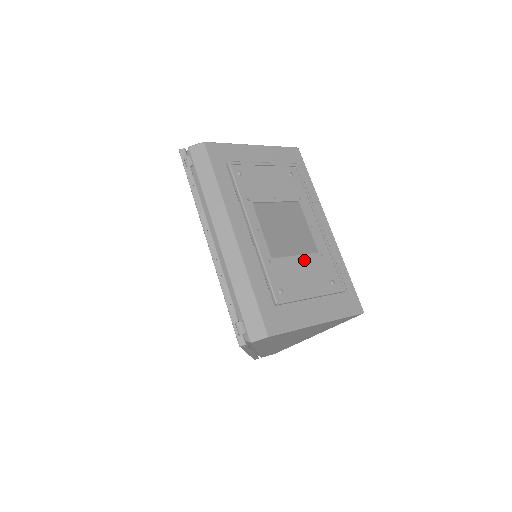
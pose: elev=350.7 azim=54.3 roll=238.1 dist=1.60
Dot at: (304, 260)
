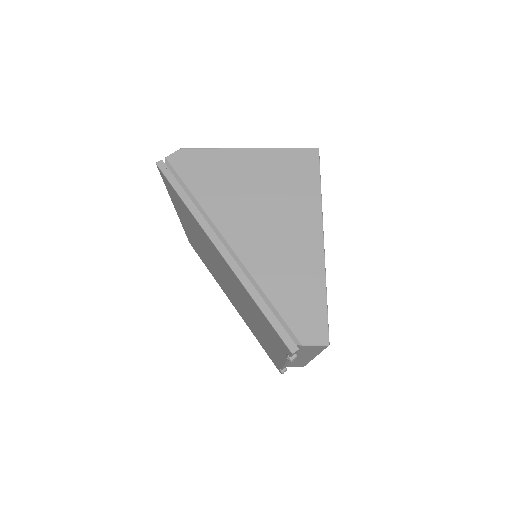
Dot at: occluded
